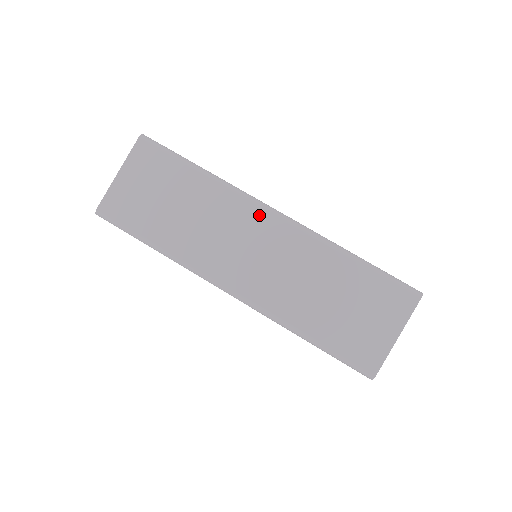
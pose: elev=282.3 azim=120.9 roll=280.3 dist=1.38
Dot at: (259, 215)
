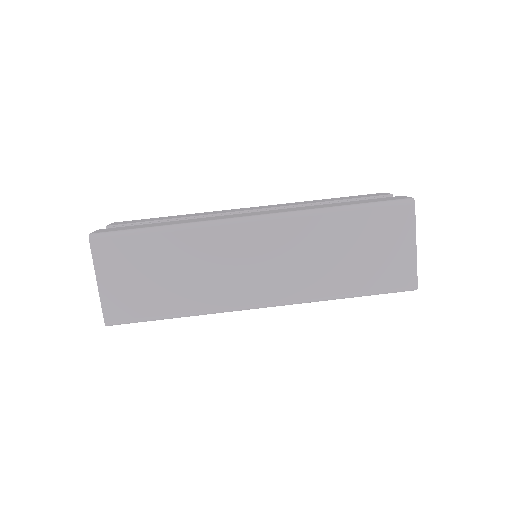
Dot at: (241, 231)
